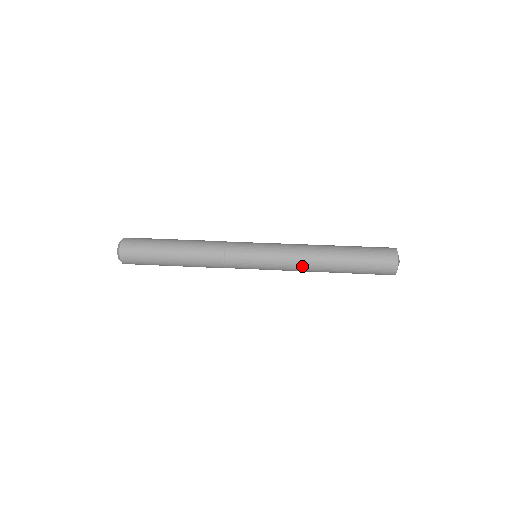
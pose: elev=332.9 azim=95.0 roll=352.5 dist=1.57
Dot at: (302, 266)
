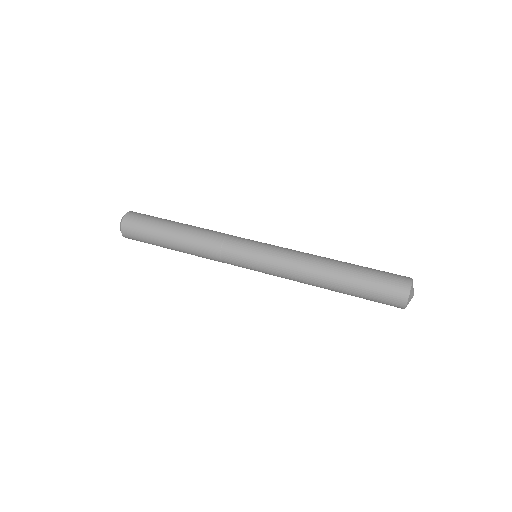
Dot at: (300, 279)
